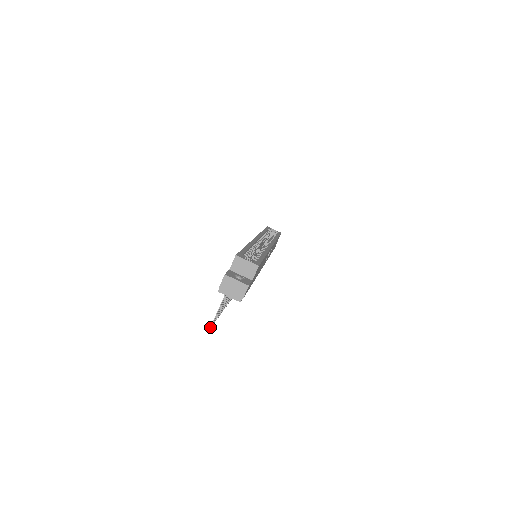
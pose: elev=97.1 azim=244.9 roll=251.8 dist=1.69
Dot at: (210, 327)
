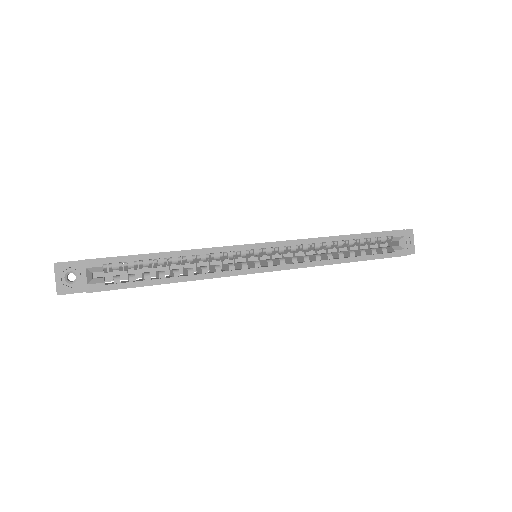
Dot at: occluded
